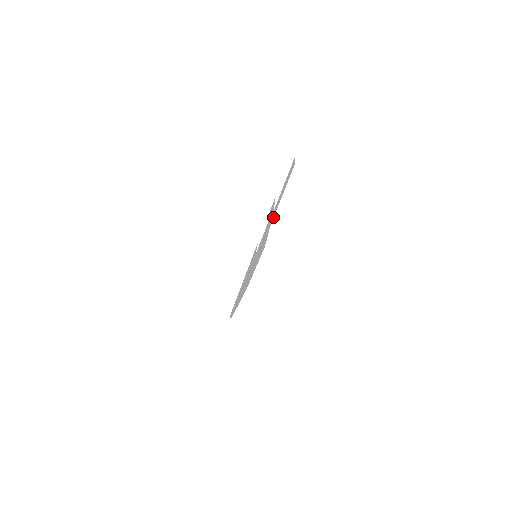
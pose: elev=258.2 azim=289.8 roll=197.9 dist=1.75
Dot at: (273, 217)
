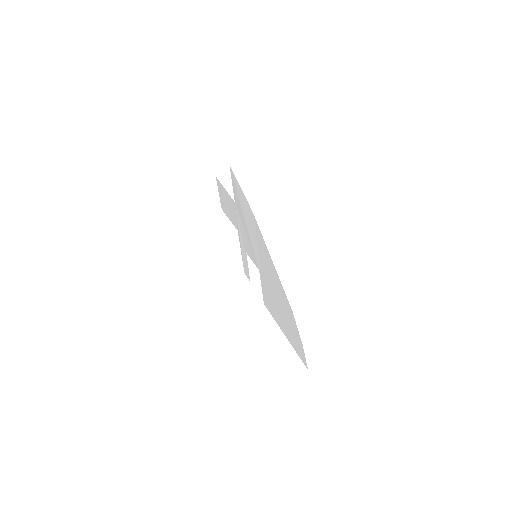
Dot at: (232, 201)
